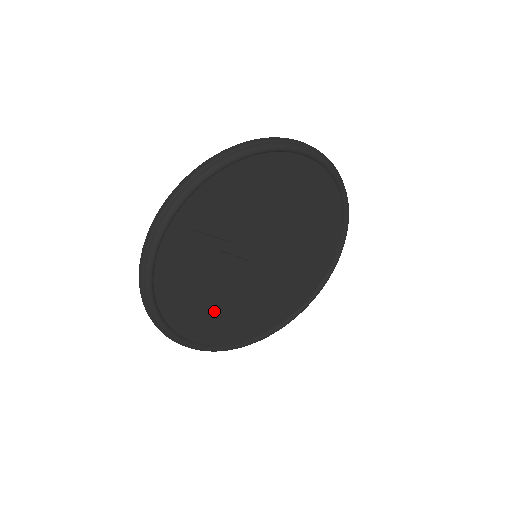
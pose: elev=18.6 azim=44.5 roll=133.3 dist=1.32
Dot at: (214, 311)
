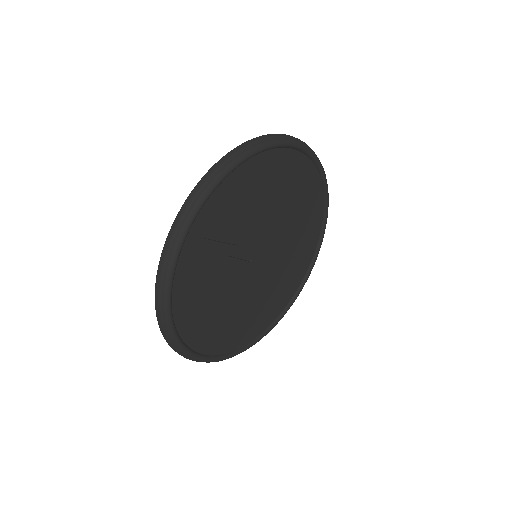
Dot at: (222, 319)
